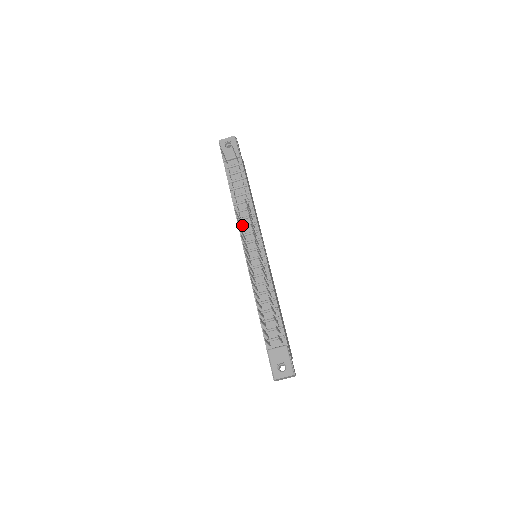
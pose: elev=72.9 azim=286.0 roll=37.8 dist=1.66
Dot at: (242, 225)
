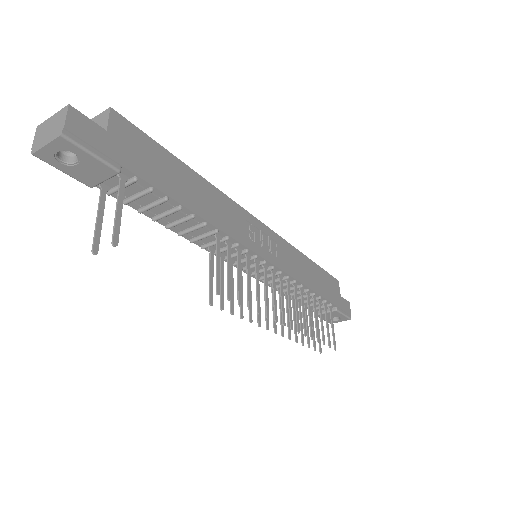
Dot at: (214, 249)
